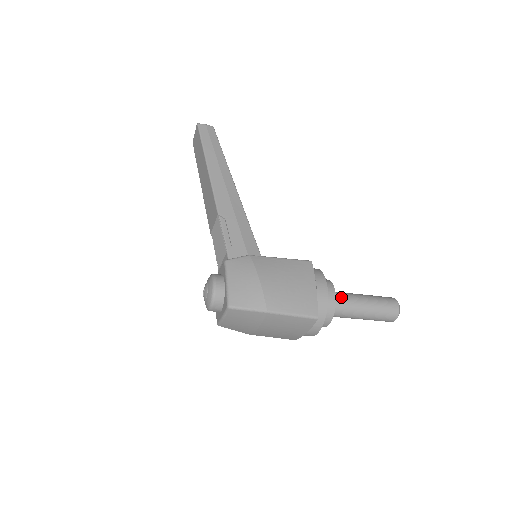
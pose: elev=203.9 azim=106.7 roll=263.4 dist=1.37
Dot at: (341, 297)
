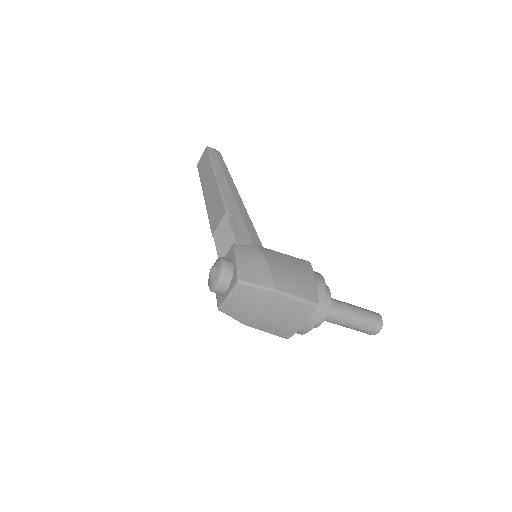
Dot at: (333, 300)
